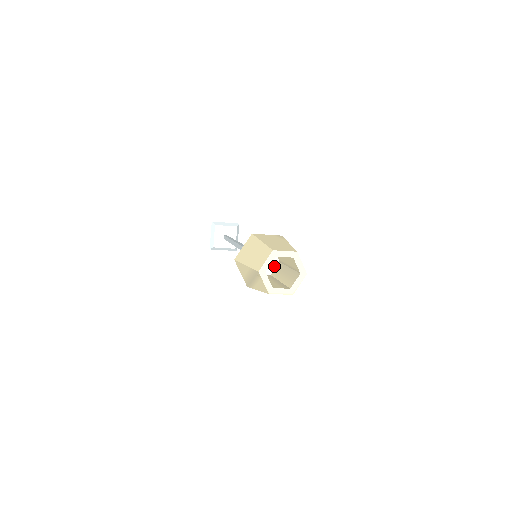
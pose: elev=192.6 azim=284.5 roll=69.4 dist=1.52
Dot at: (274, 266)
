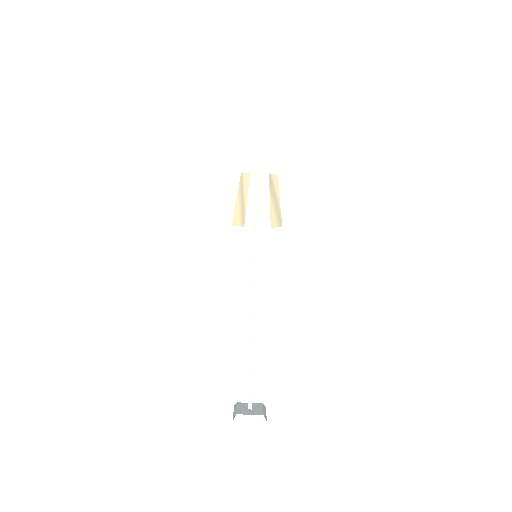
Dot at: occluded
